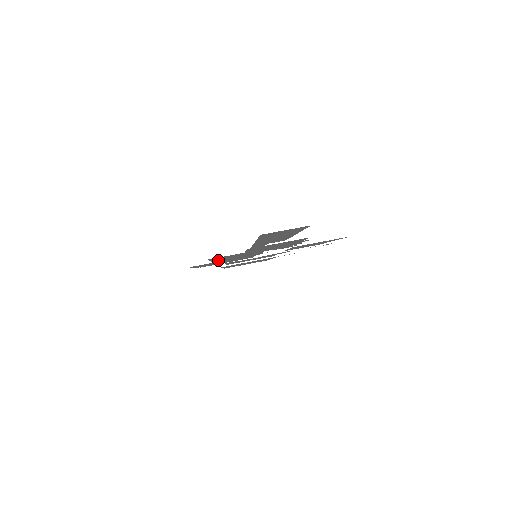
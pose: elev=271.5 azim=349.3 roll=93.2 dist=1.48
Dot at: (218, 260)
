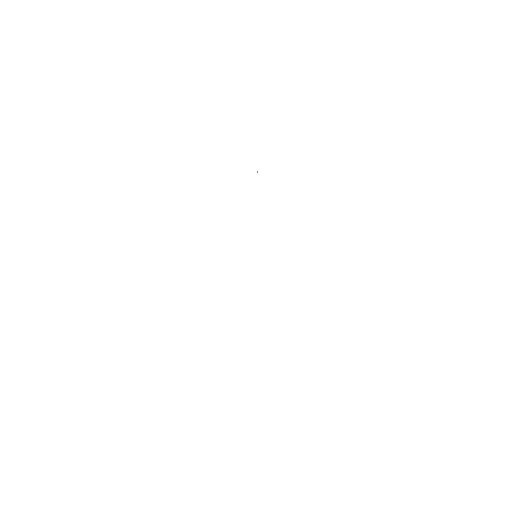
Dot at: occluded
